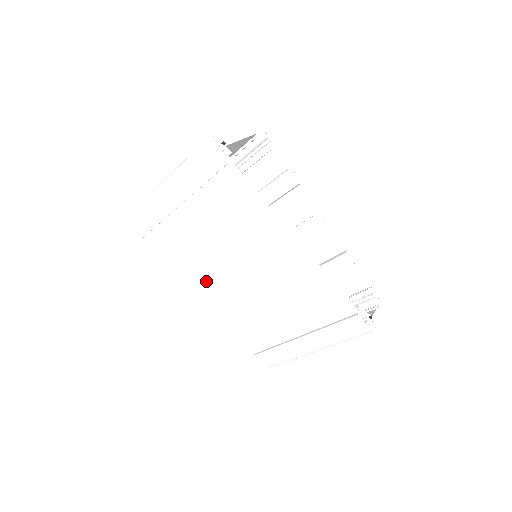
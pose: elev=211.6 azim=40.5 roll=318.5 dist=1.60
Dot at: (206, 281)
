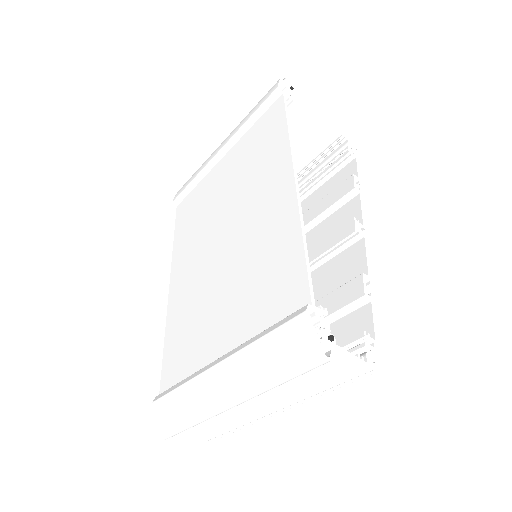
Dot at: (186, 260)
